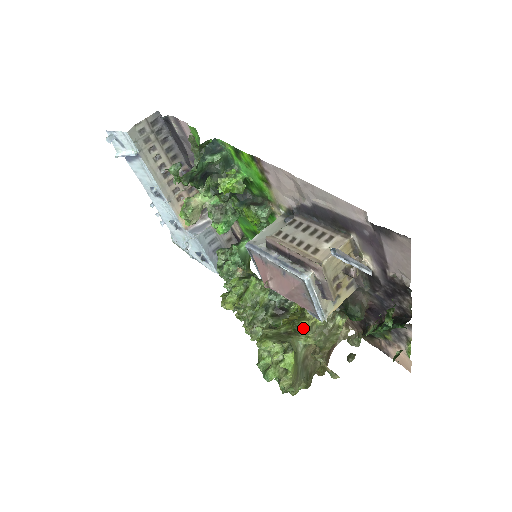
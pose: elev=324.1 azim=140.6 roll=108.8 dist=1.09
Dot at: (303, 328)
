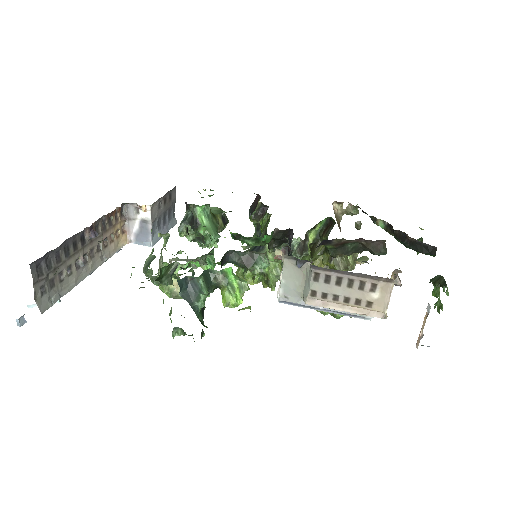
Dot at: occluded
